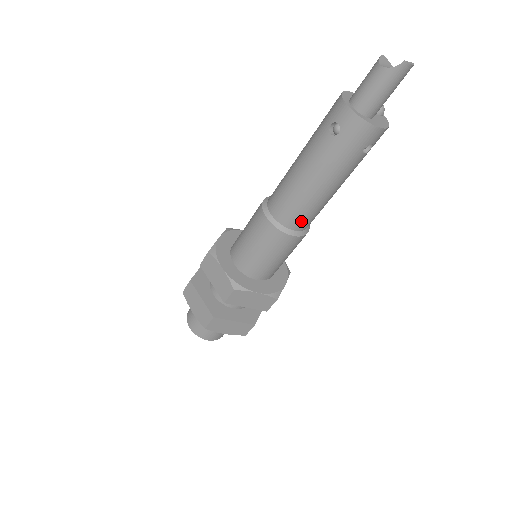
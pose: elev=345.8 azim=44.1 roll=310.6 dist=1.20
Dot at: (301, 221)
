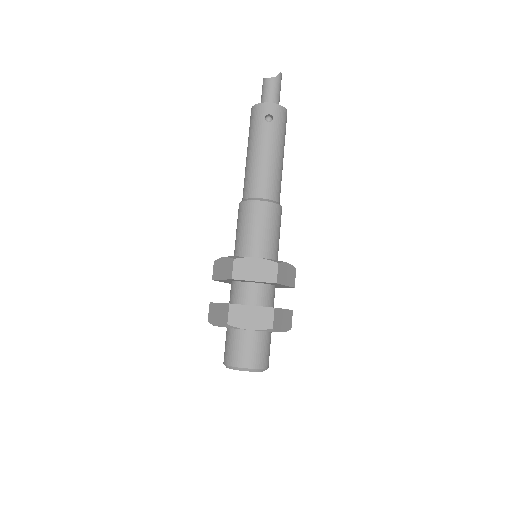
Dot at: (279, 193)
